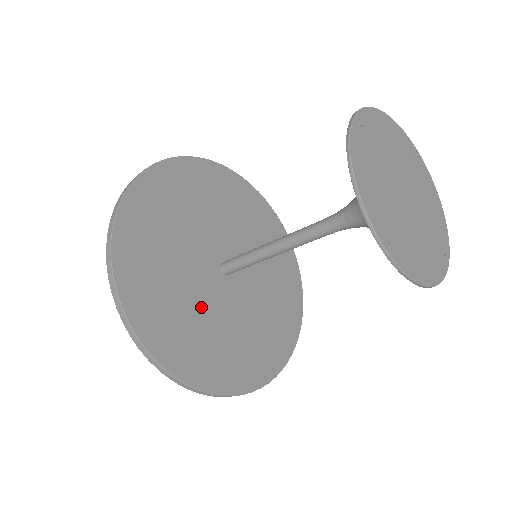
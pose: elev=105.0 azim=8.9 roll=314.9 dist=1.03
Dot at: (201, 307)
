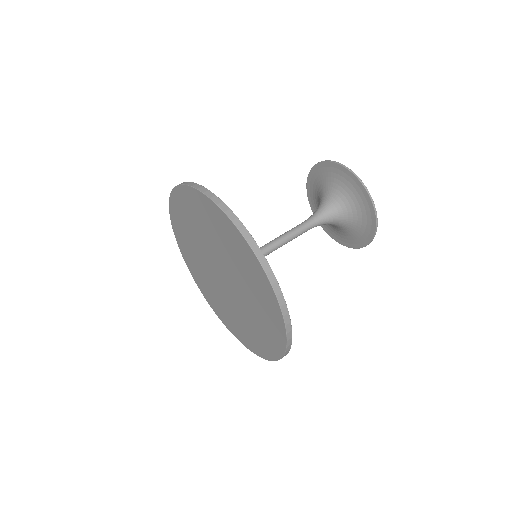
Dot at: occluded
